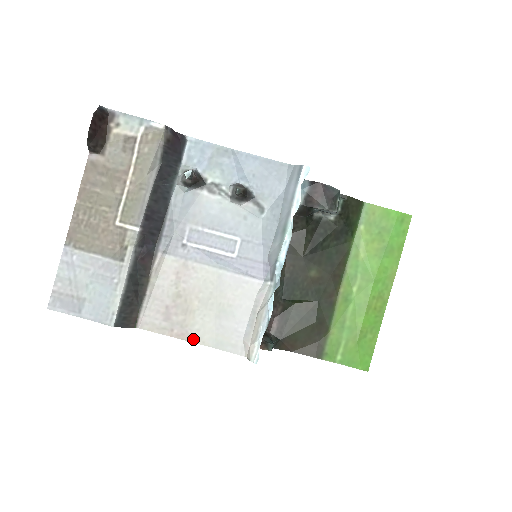
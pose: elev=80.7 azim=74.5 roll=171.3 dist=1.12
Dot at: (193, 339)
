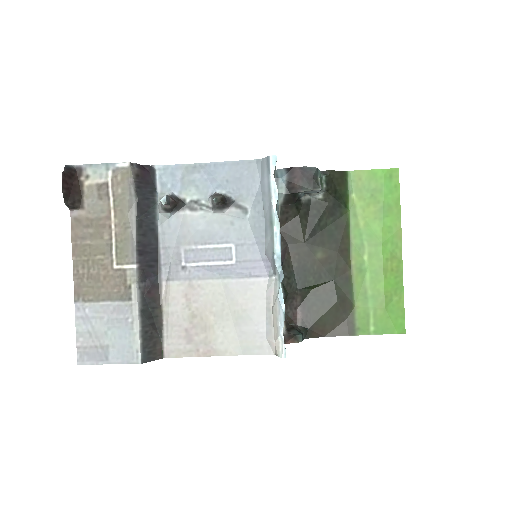
Dot at: (220, 353)
